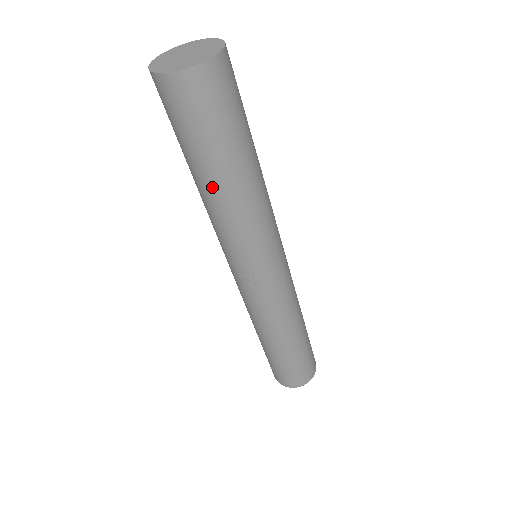
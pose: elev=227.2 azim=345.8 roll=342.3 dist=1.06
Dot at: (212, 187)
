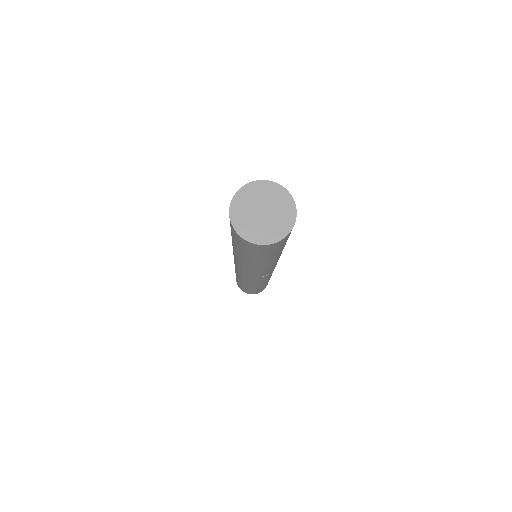
Dot at: (271, 261)
